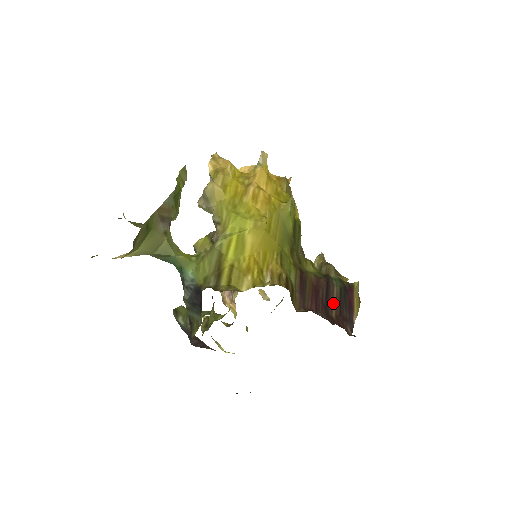
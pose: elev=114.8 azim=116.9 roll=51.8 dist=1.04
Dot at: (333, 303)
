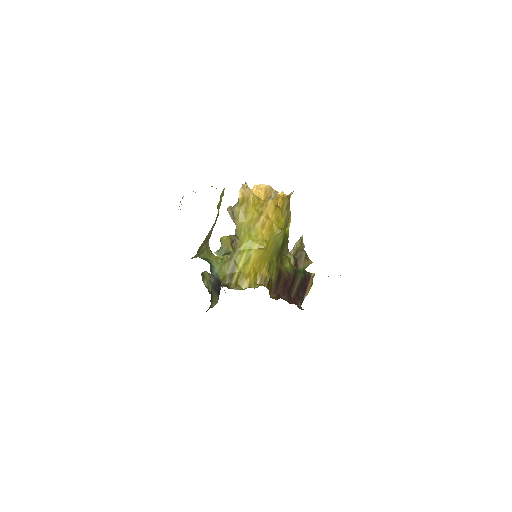
Dot at: (294, 288)
